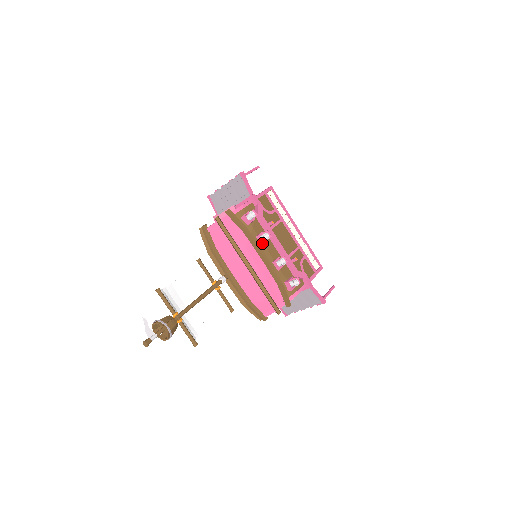
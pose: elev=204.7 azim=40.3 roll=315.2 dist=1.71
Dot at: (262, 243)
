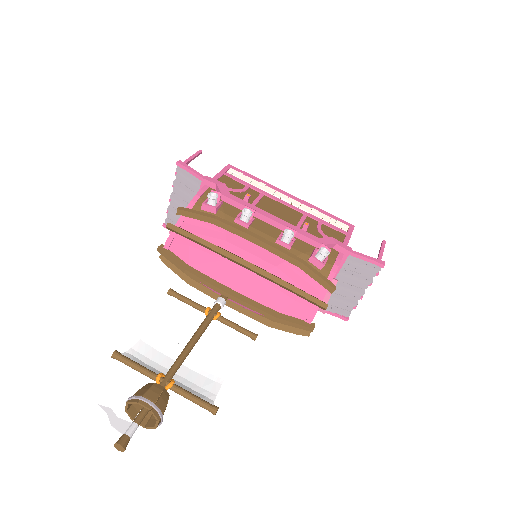
Dot at: (247, 225)
